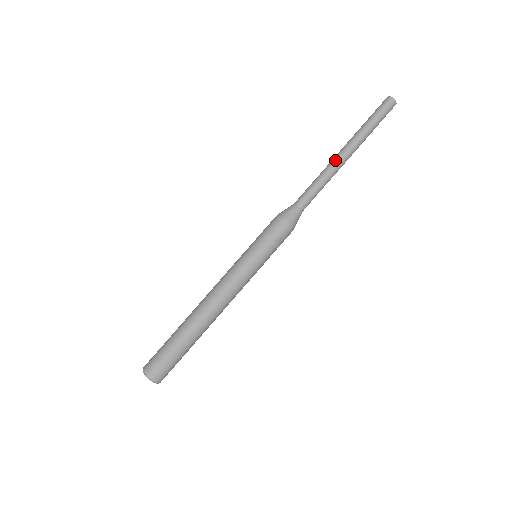
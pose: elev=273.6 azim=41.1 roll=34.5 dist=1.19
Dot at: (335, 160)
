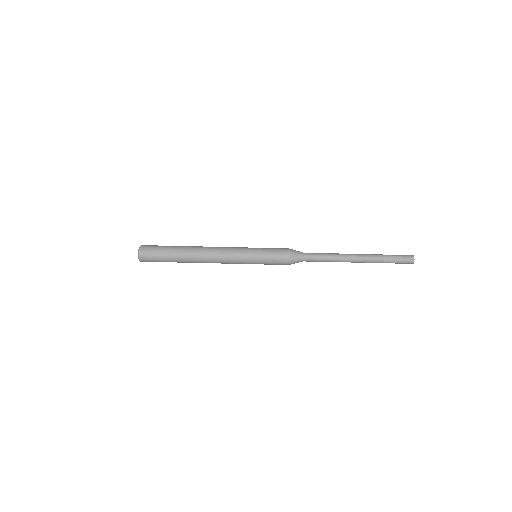
Dot at: (349, 256)
